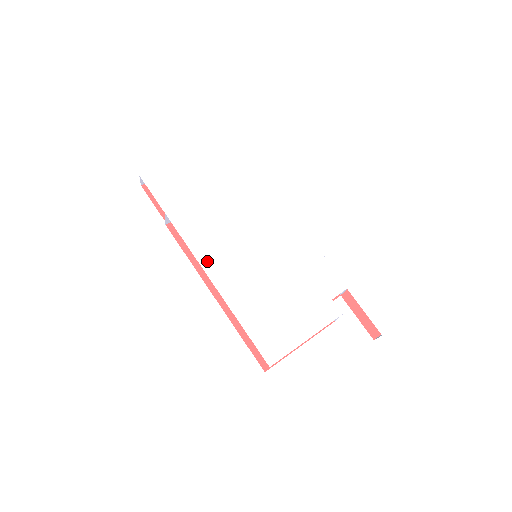
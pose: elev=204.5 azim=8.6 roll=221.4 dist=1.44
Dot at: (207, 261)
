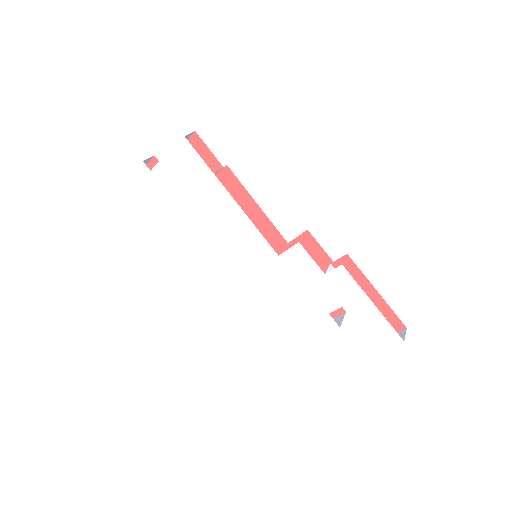
Dot at: (207, 270)
